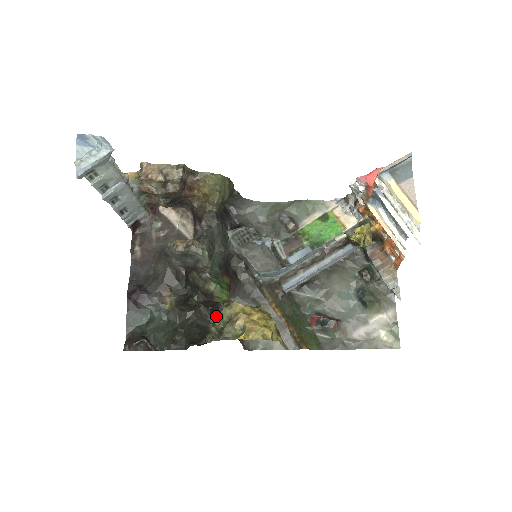
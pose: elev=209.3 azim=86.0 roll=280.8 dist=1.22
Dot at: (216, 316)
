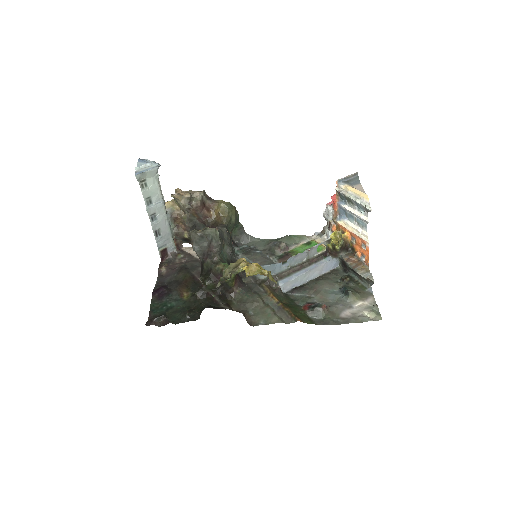
Dot at: (224, 303)
